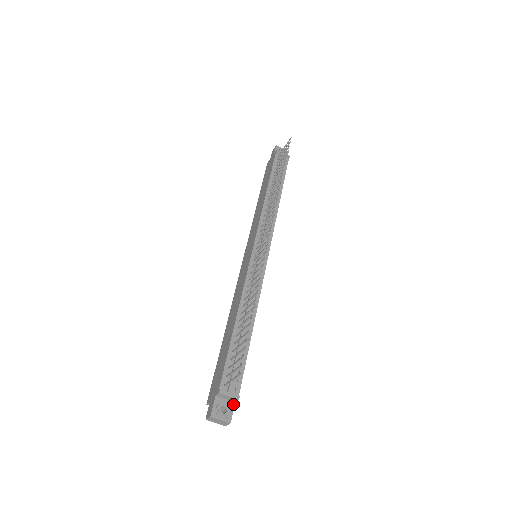
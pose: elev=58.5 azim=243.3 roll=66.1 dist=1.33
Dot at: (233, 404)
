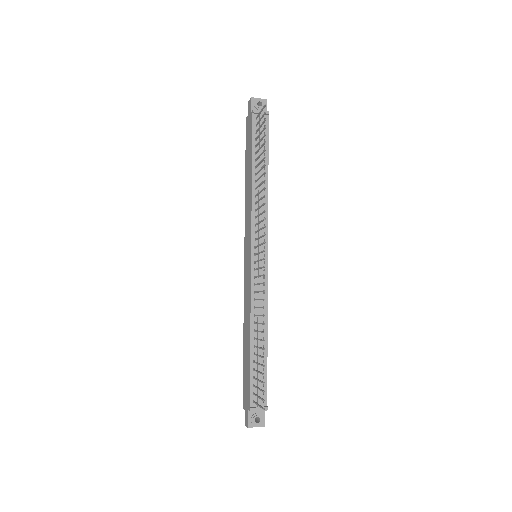
Dot at: (264, 411)
